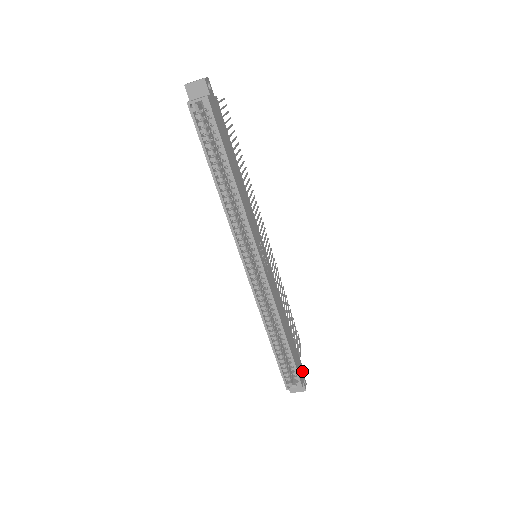
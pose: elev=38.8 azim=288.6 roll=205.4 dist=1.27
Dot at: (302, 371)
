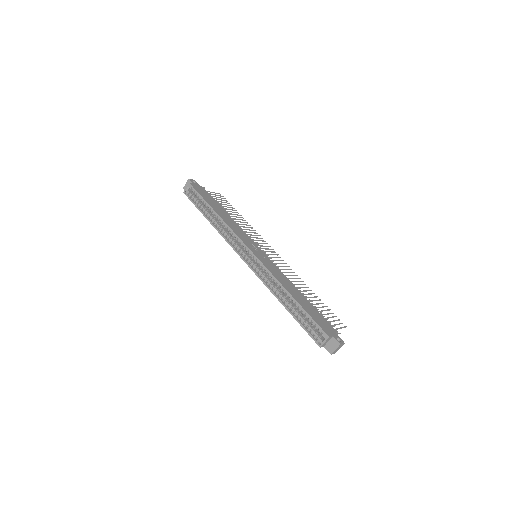
Dot at: (333, 331)
